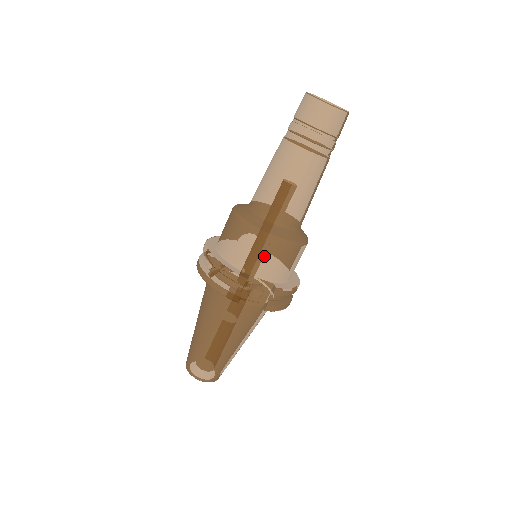
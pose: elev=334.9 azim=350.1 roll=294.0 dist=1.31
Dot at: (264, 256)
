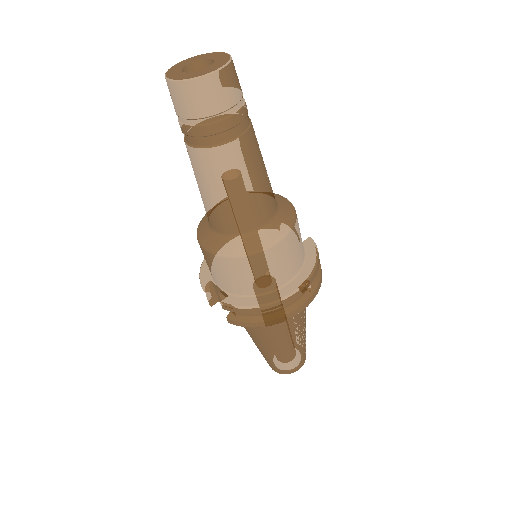
Dot at: (208, 264)
